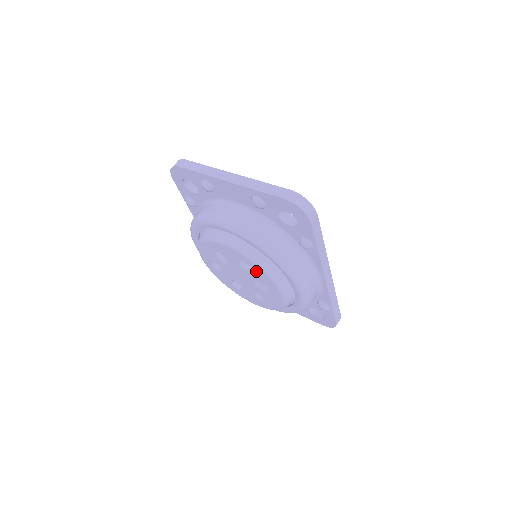
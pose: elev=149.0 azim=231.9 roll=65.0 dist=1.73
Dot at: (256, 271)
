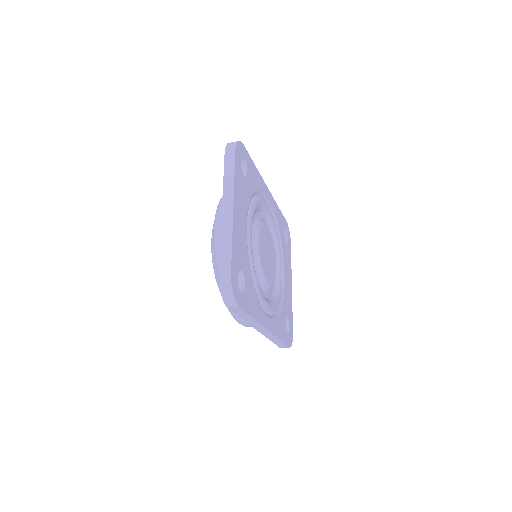
Dot at: occluded
